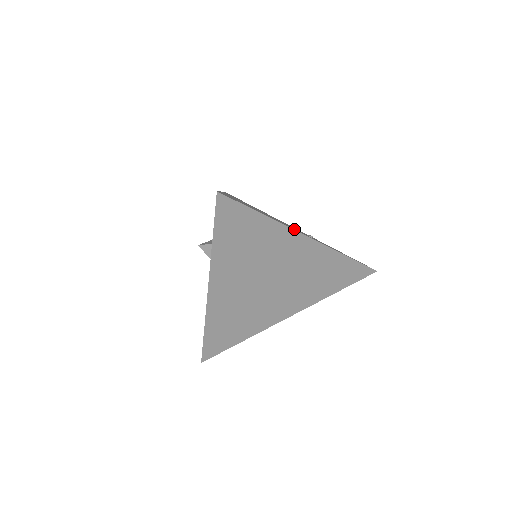
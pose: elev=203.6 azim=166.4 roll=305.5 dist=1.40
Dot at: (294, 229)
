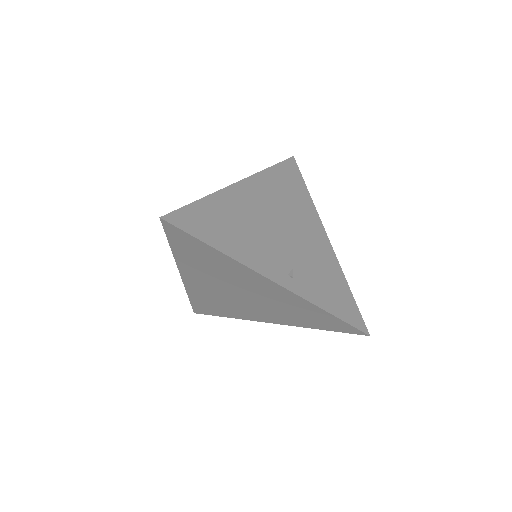
Dot at: (270, 264)
